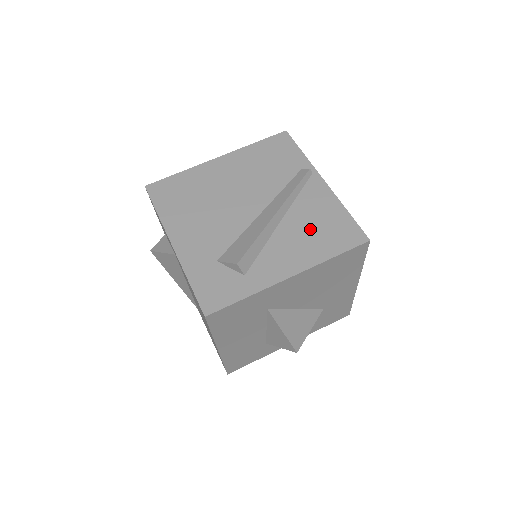
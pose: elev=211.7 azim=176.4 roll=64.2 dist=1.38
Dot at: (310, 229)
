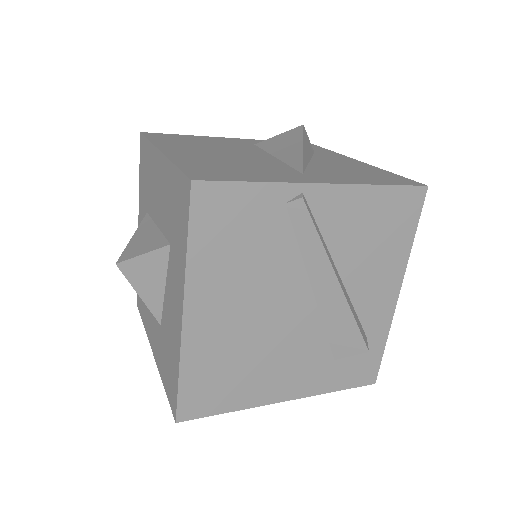
Dot at: (371, 246)
